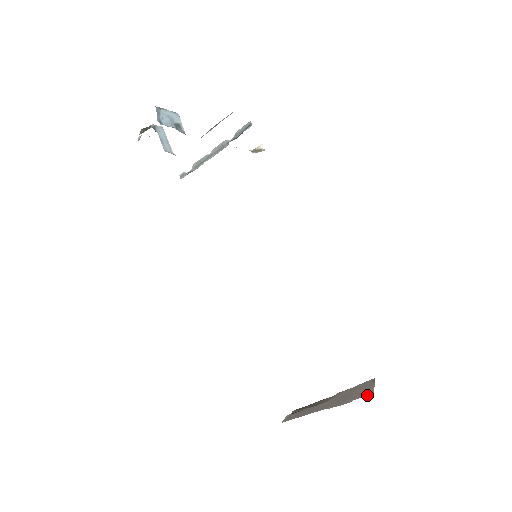
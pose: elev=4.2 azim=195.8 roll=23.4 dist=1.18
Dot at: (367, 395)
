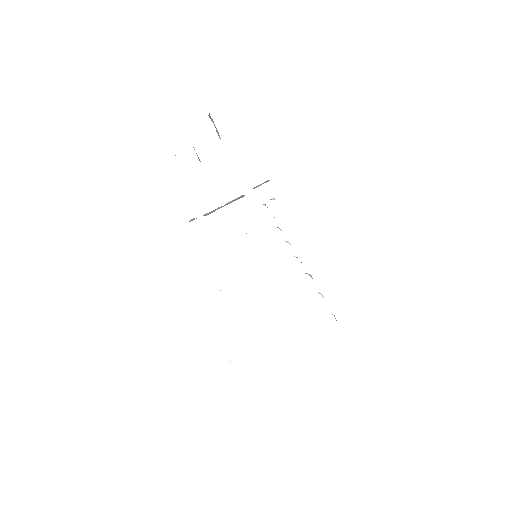
Dot at: occluded
